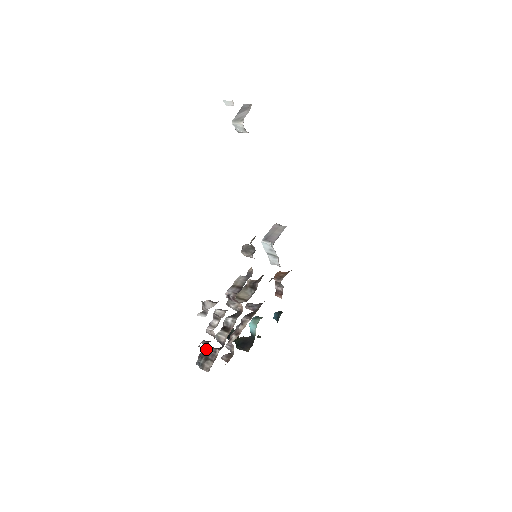
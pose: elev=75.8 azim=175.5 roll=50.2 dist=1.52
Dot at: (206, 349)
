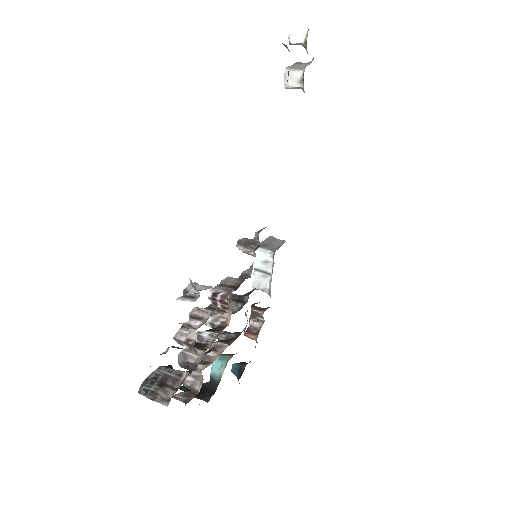
Dot at: (162, 370)
